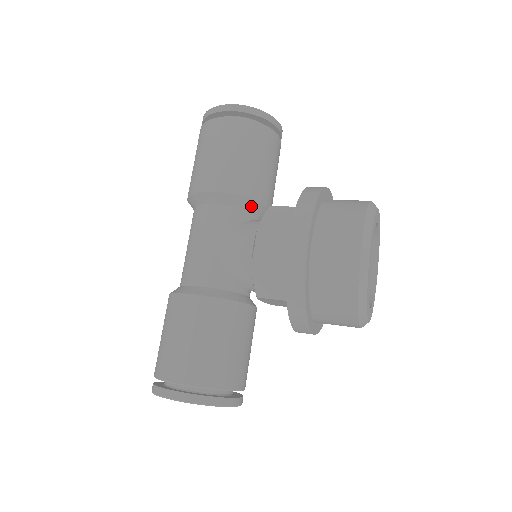
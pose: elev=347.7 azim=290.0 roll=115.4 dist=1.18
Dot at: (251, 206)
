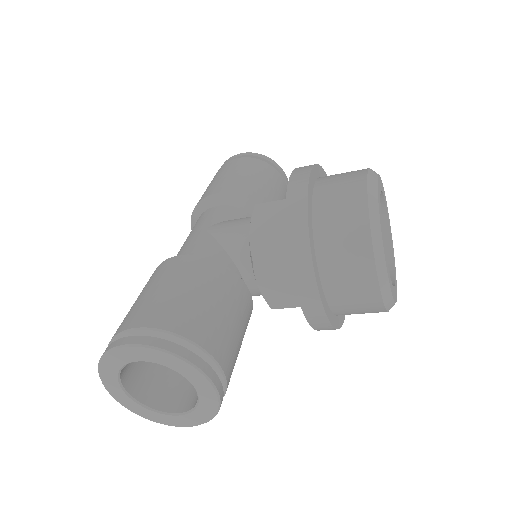
Dot at: occluded
